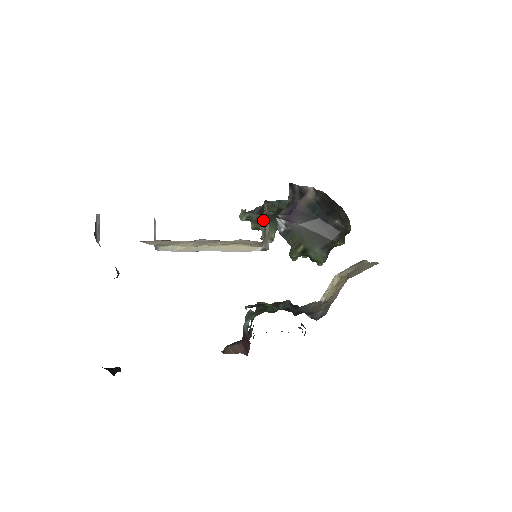
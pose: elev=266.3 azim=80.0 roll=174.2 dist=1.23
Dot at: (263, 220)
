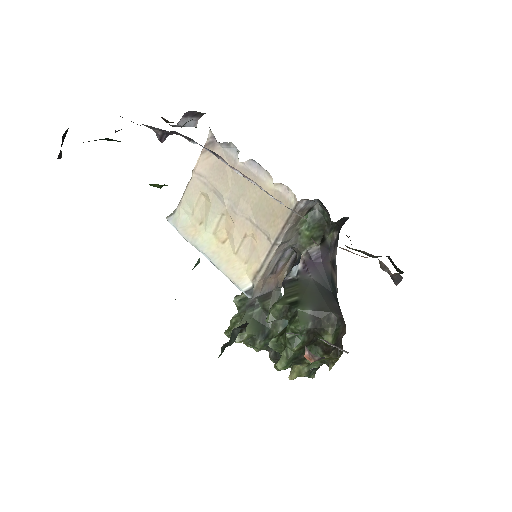
Dot at: (277, 267)
